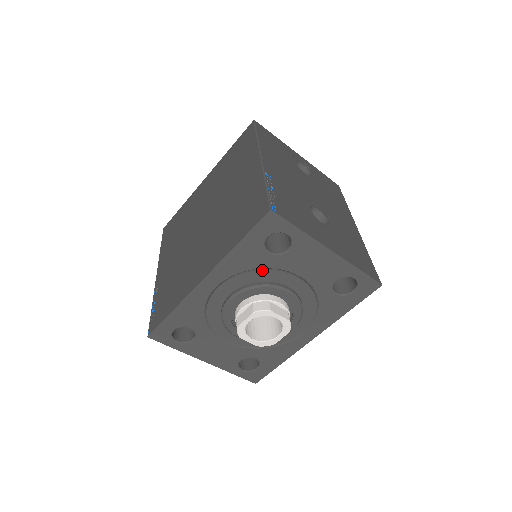
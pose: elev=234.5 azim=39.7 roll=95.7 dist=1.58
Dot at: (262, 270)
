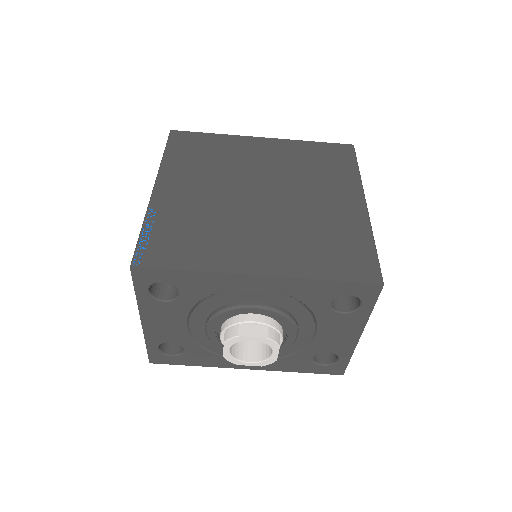
Dot at: (306, 308)
